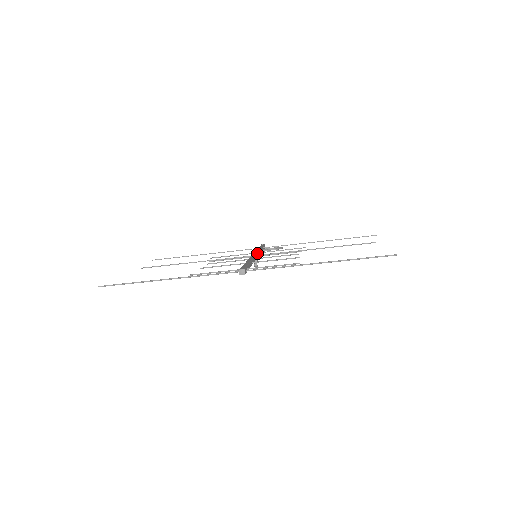
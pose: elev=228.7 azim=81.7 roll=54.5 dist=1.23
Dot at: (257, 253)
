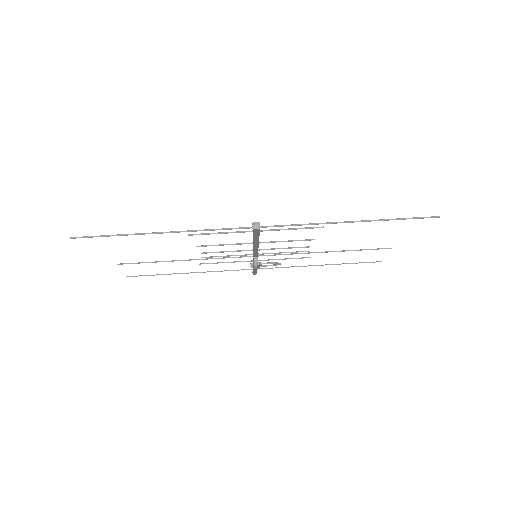
Dot at: occluded
